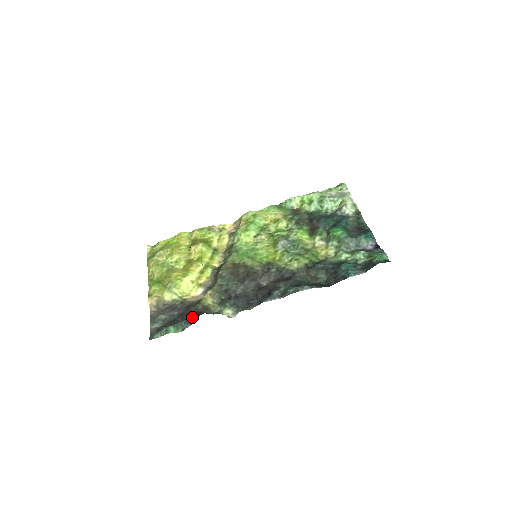
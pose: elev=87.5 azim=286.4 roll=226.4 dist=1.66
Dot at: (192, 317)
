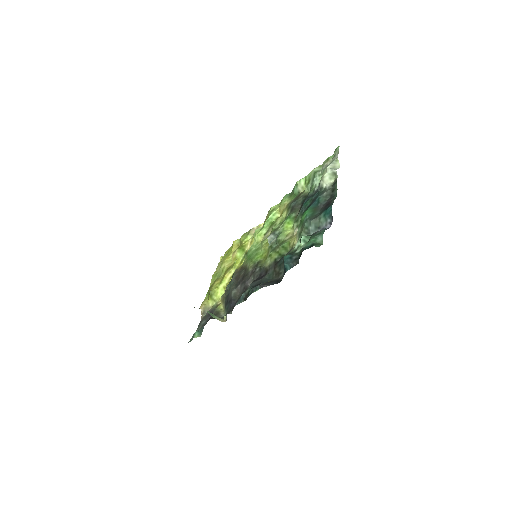
Dot at: occluded
